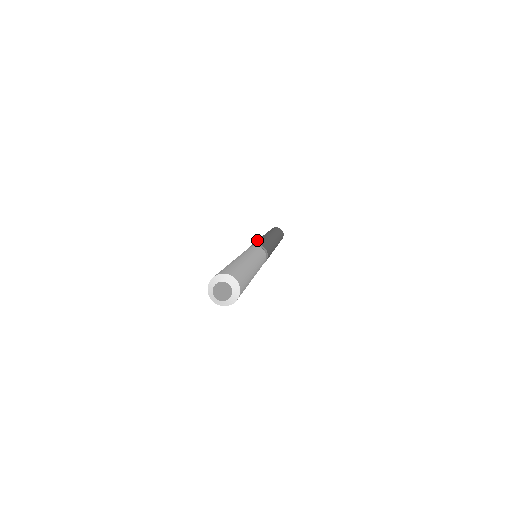
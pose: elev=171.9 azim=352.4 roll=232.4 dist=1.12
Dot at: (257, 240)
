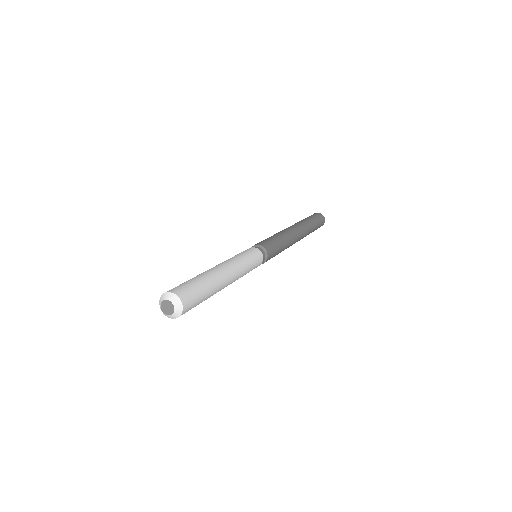
Dot at: (276, 236)
